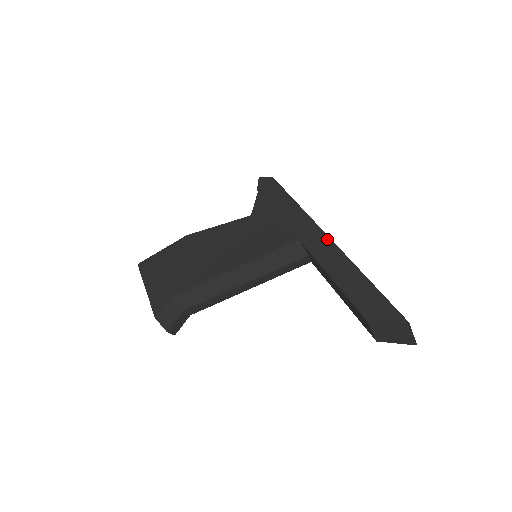
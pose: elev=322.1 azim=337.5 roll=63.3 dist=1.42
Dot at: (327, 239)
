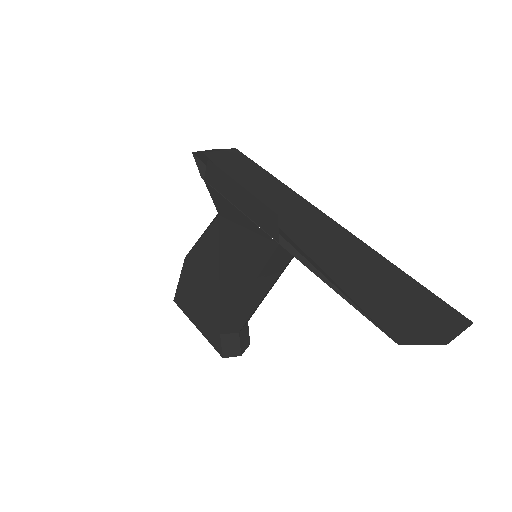
Dot at: (306, 238)
